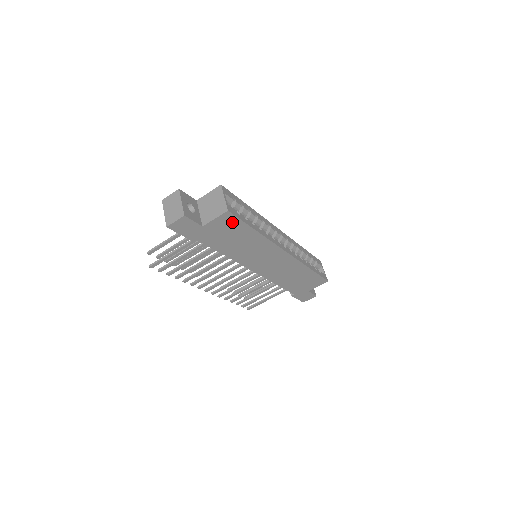
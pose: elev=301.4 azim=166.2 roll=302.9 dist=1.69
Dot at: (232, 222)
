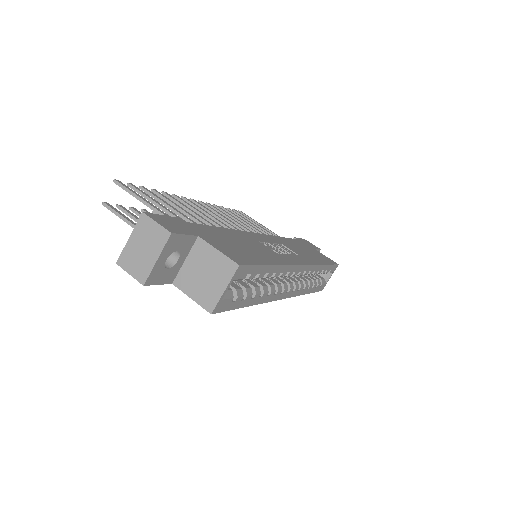
Dot at: occluded
